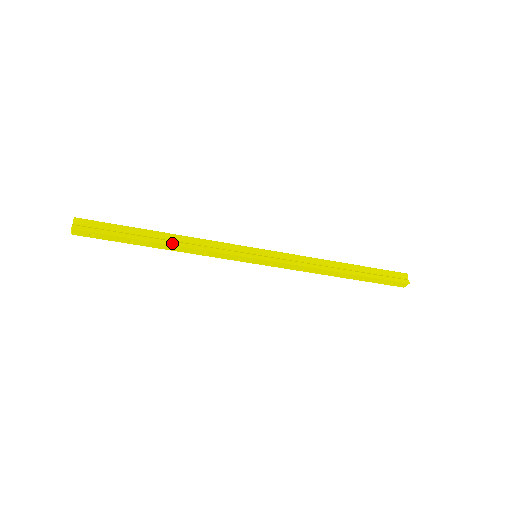
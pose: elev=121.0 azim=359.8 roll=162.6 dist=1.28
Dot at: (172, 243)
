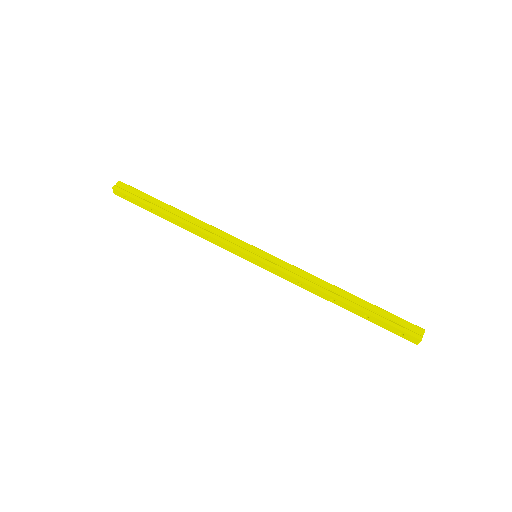
Dot at: (183, 220)
